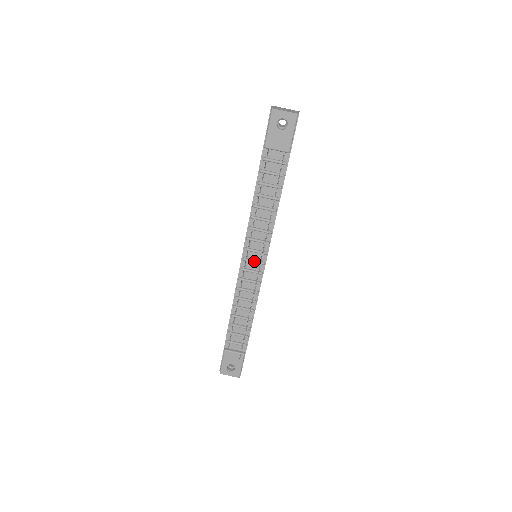
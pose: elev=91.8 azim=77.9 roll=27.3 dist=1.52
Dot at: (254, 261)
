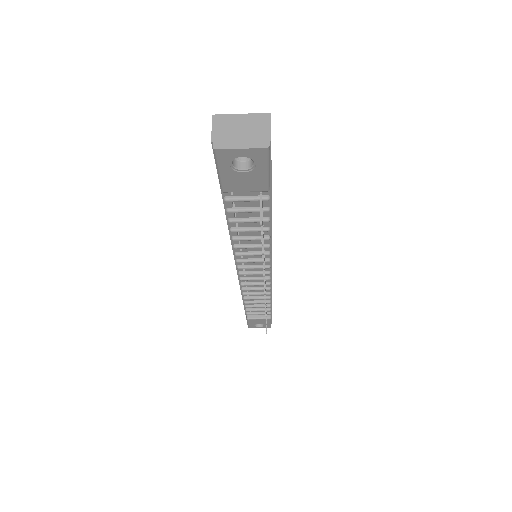
Dot at: (255, 274)
